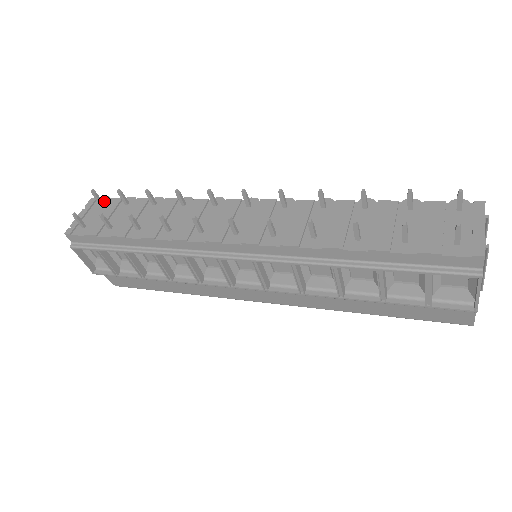
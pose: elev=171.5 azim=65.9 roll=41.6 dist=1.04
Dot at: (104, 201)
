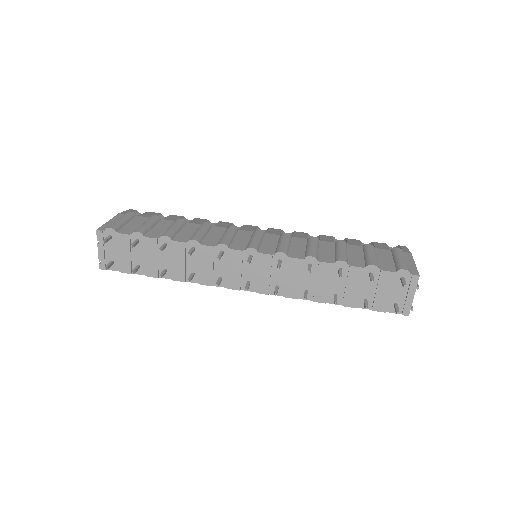
Dot at: (112, 235)
